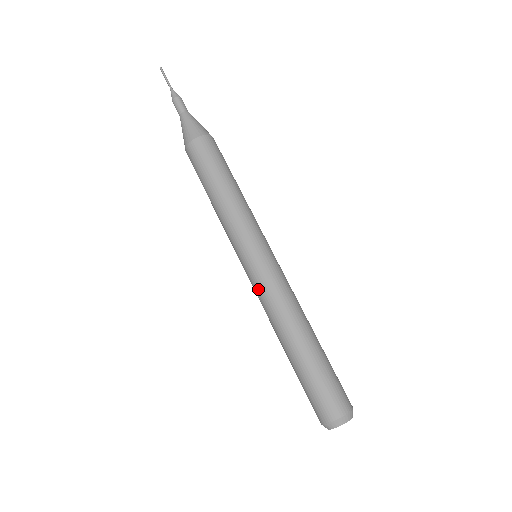
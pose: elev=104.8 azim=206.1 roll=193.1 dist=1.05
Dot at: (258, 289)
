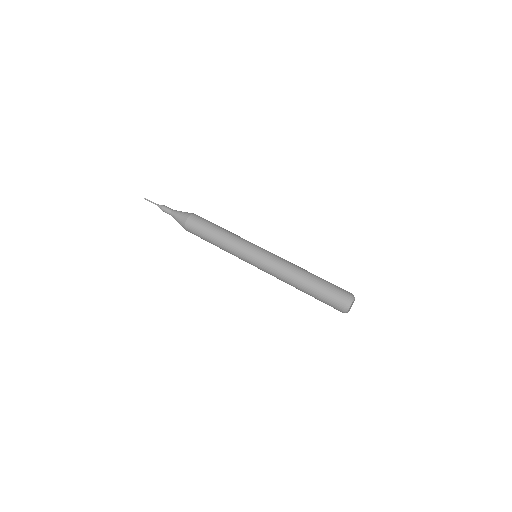
Dot at: (269, 266)
